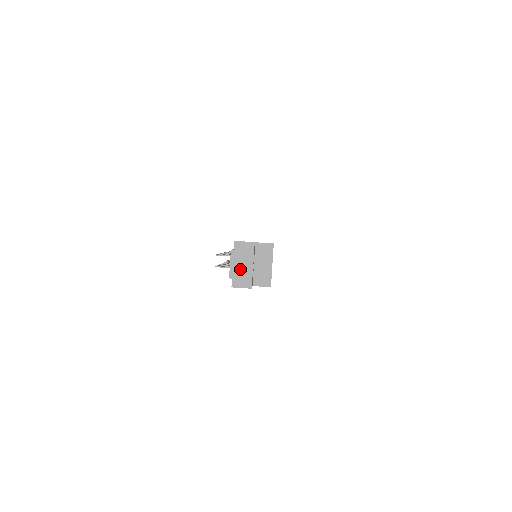
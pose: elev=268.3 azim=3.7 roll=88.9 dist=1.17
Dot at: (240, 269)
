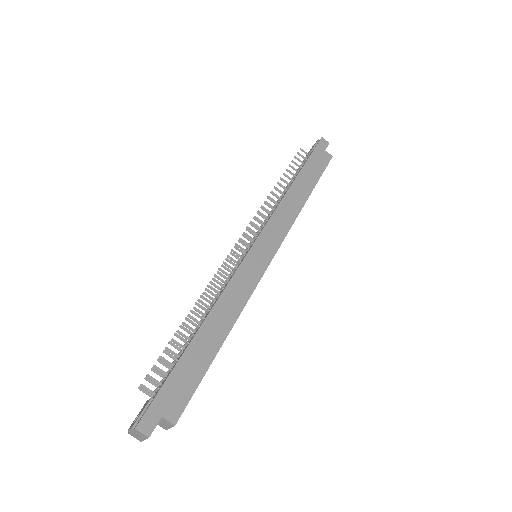
Dot at: (135, 435)
